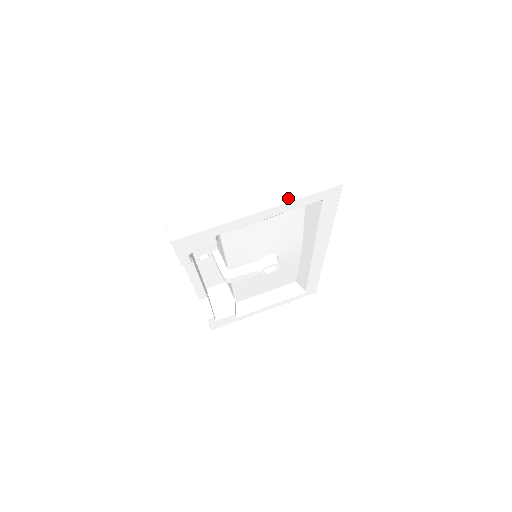
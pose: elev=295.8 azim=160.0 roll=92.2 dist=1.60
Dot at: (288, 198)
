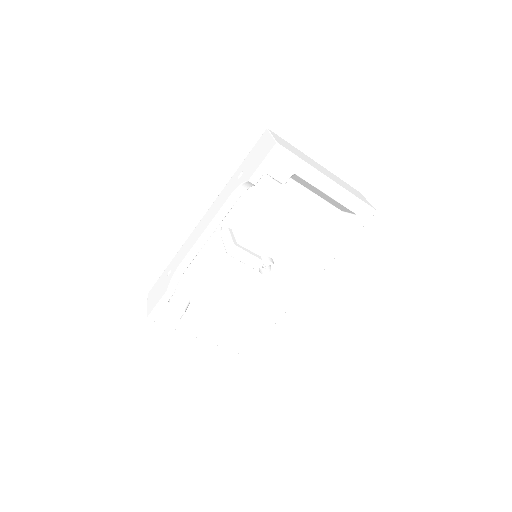
Dot at: (348, 190)
